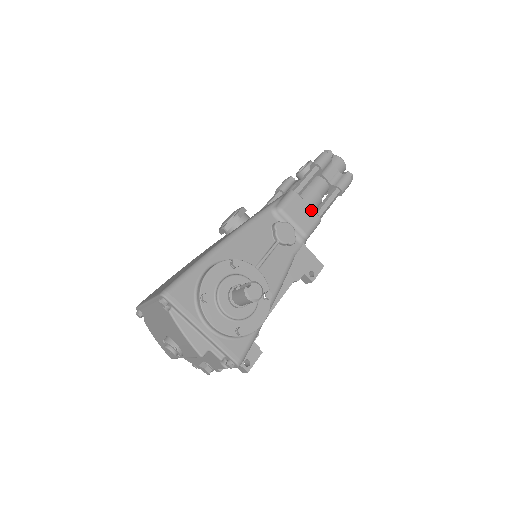
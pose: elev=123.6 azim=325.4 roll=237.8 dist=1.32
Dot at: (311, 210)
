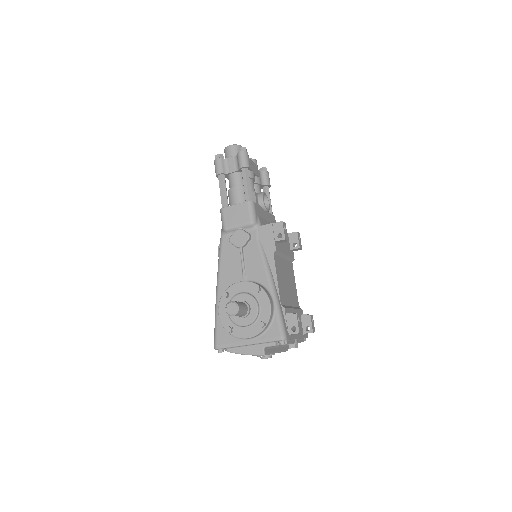
Dot at: (239, 205)
